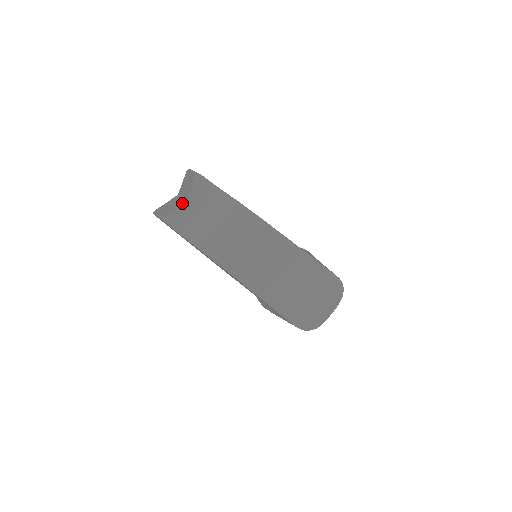
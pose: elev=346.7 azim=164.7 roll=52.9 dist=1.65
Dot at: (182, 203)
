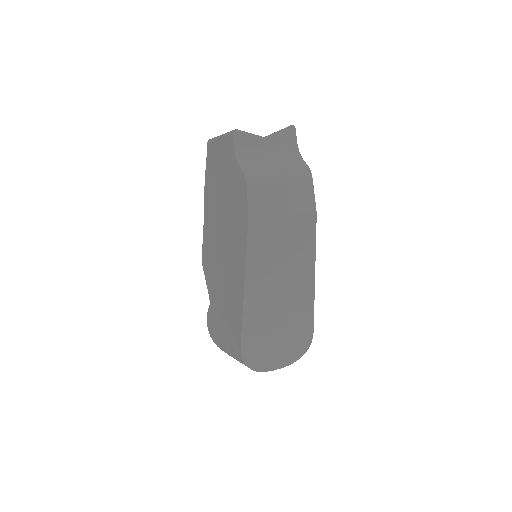
Dot at: occluded
